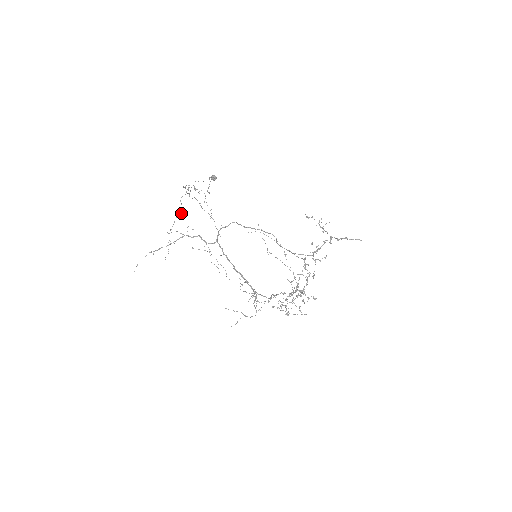
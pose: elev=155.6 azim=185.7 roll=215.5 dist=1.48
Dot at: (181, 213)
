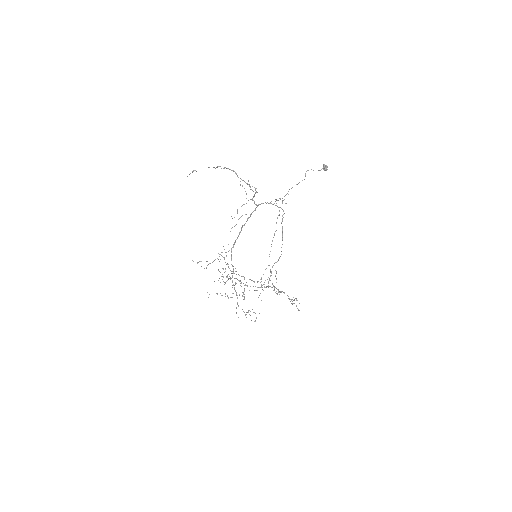
Dot at: occluded
